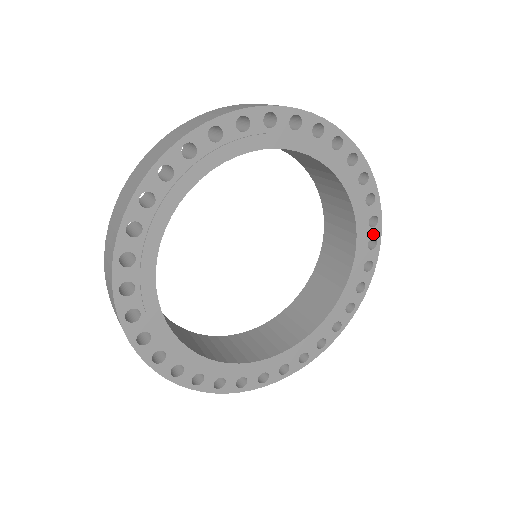
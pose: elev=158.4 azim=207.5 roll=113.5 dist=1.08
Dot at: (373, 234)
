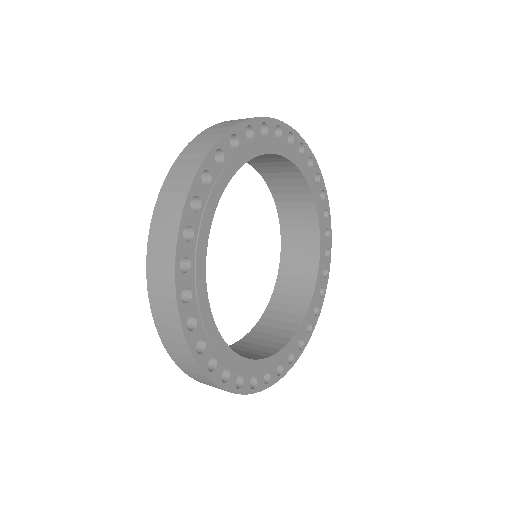
Dot at: (313, 321)
